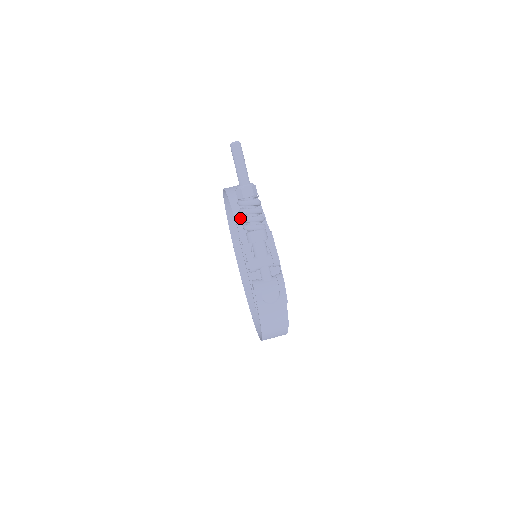
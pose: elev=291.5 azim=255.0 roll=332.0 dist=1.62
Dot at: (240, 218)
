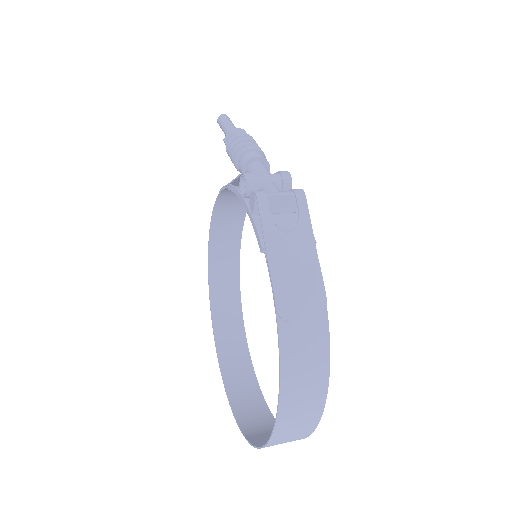
Dot at: occluded
